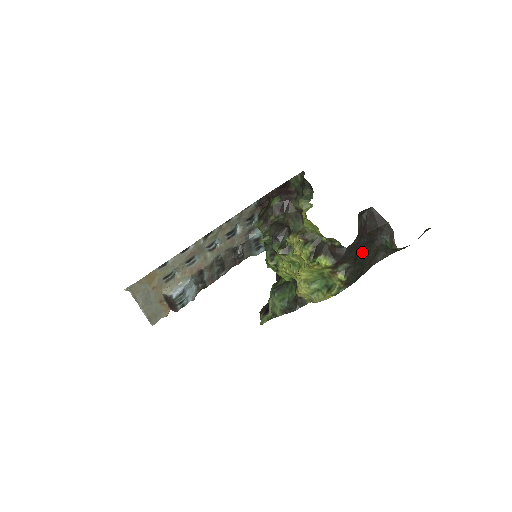
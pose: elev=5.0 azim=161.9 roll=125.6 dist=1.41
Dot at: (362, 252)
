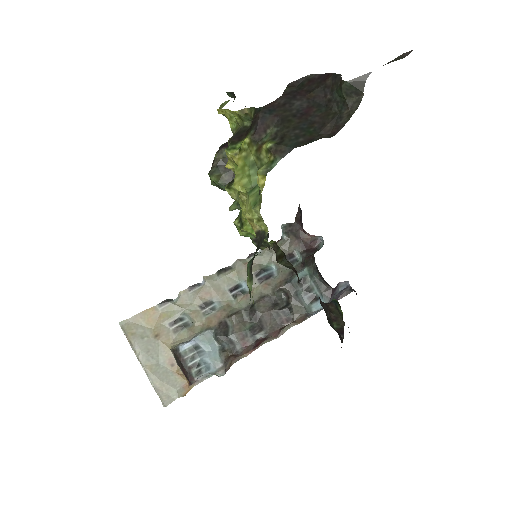
Dot at: (304, 118)
